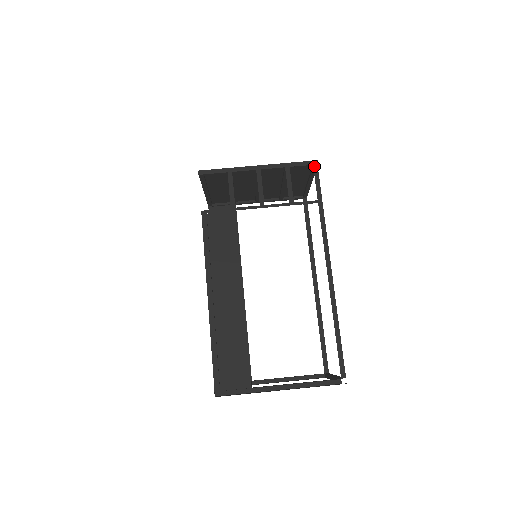
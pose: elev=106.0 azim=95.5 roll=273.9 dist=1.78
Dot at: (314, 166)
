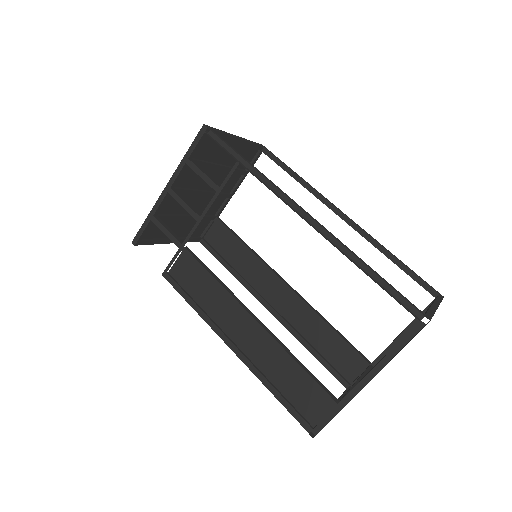
Dot at: occluded
